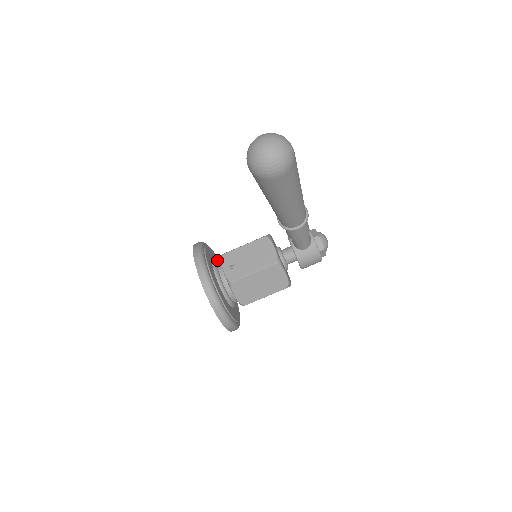
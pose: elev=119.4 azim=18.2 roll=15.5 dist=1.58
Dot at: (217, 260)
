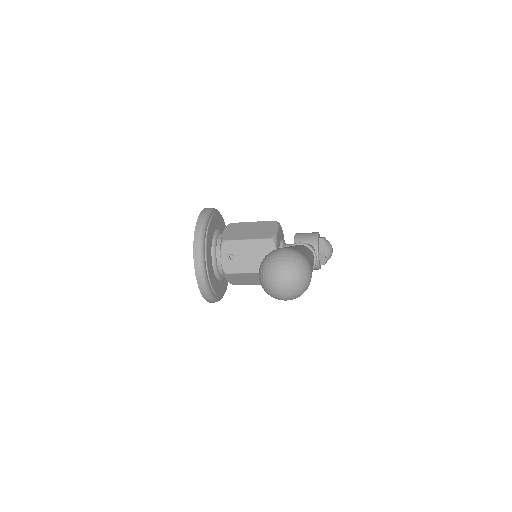
Dot at: (218, 234)
